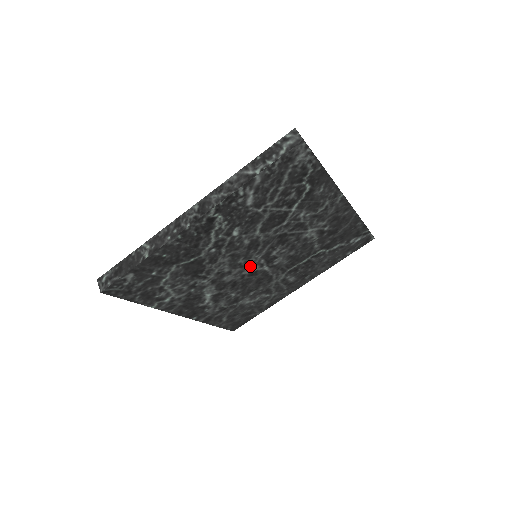
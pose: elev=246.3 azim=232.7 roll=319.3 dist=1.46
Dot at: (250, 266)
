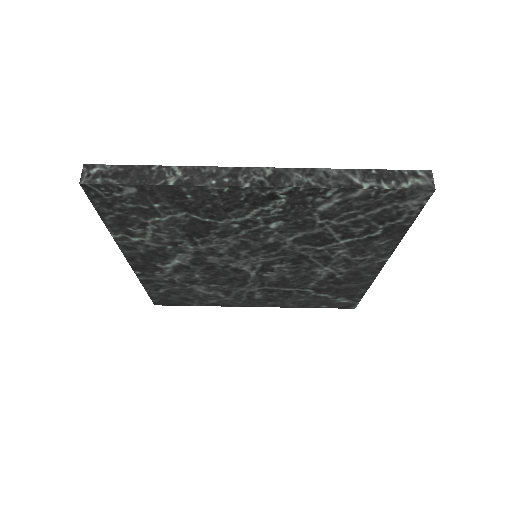
Dot at: (244, 262)
